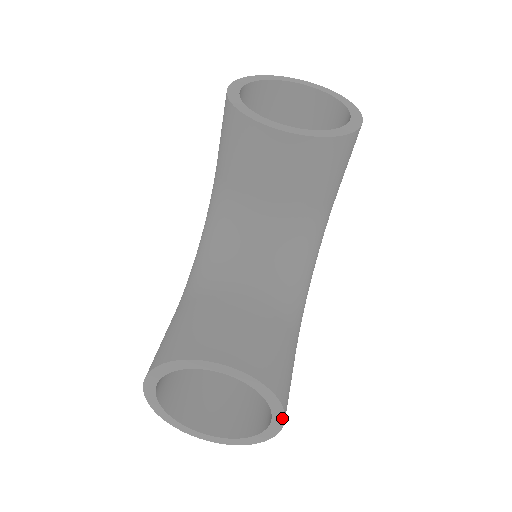
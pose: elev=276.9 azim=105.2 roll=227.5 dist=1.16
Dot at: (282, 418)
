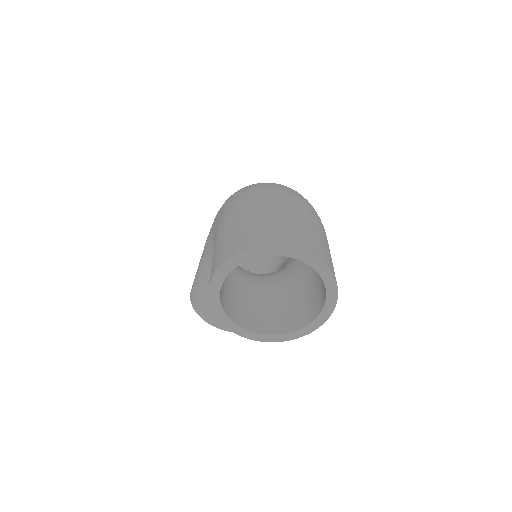
Dot at: occluded
